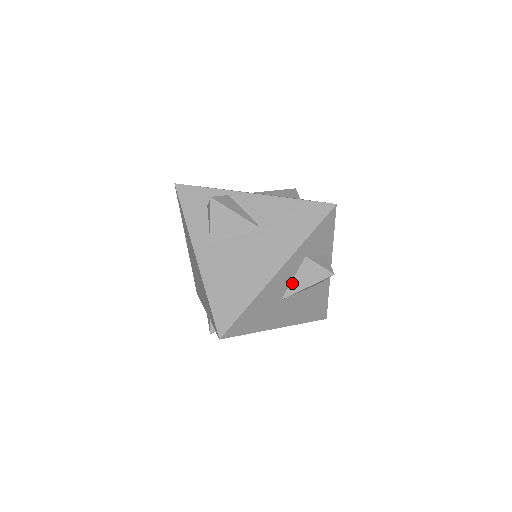
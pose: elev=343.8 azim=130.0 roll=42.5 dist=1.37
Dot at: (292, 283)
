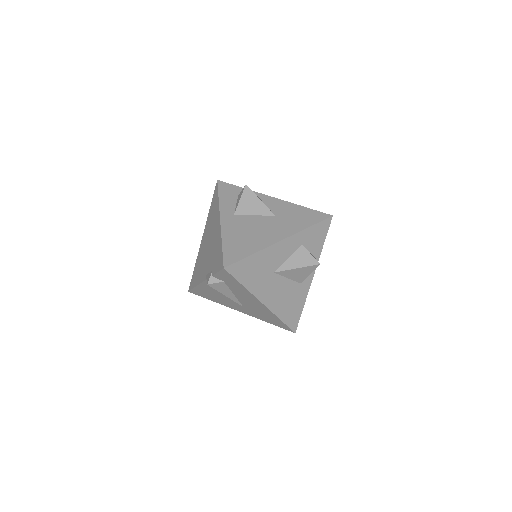
Dot at: (286, 262)
